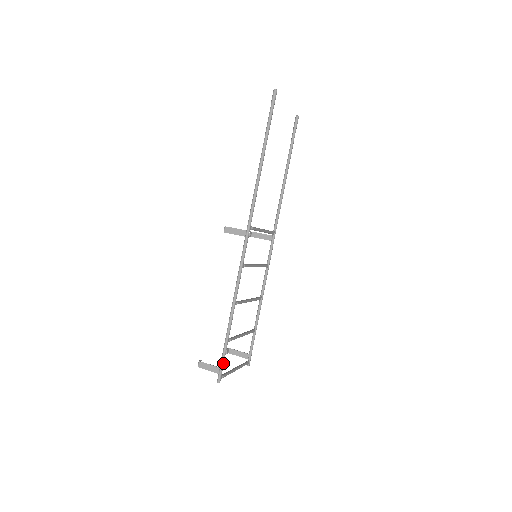
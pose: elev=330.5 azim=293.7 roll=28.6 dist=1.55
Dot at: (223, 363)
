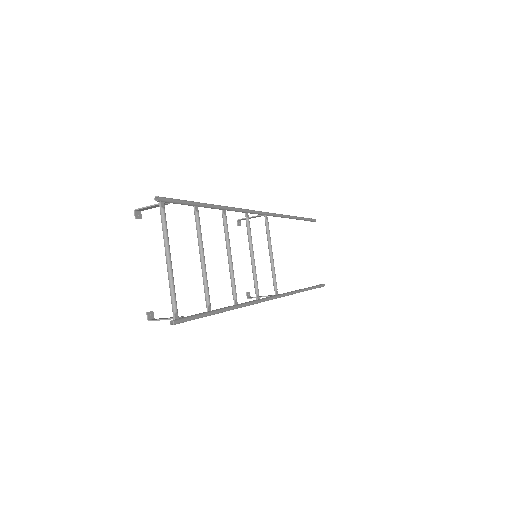
Dot at: (177, 200)
